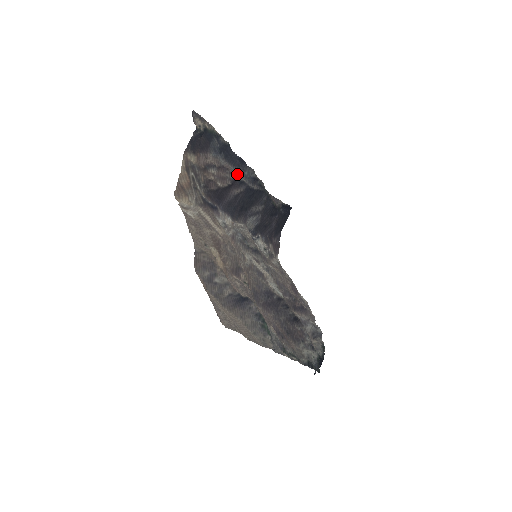
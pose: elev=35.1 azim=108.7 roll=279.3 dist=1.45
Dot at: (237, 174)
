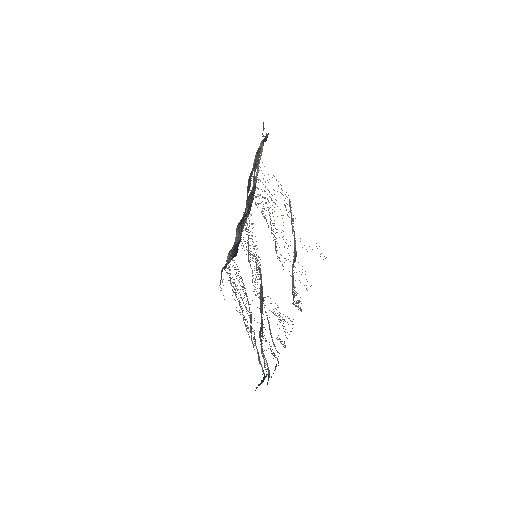
Dot at: occluded
